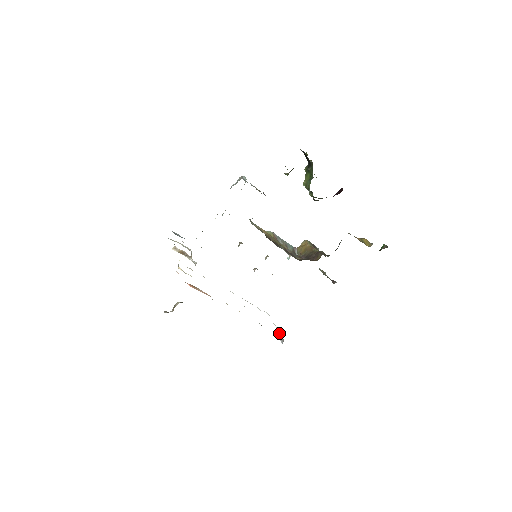
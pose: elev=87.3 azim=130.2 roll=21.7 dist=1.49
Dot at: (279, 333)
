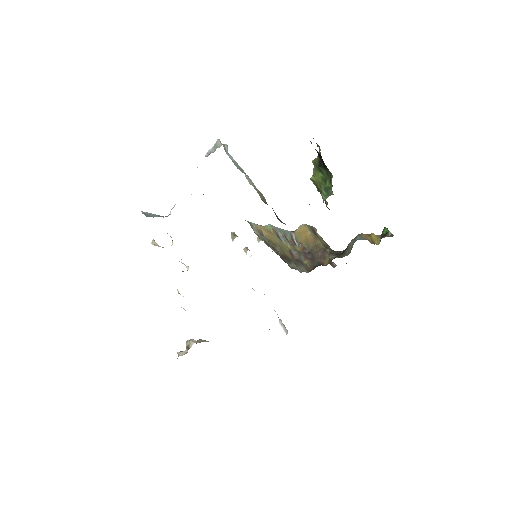
Dot at: (280, 320)
